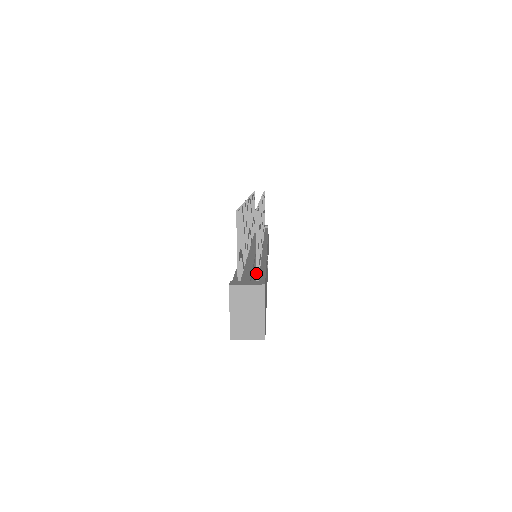
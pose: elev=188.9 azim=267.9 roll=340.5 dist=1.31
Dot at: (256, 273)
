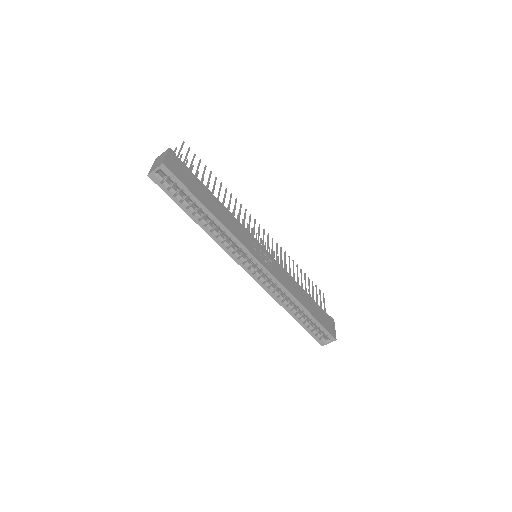
Dot at: occluded
